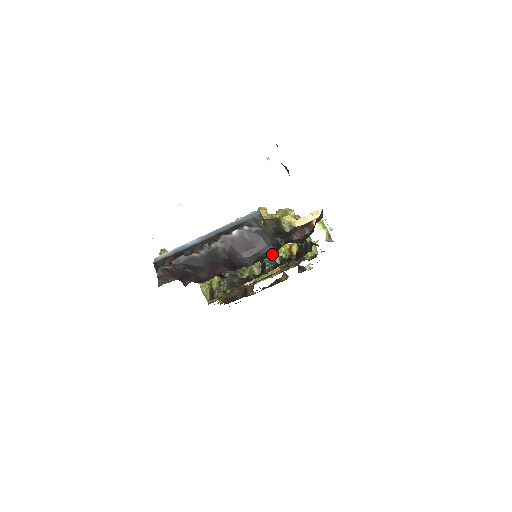
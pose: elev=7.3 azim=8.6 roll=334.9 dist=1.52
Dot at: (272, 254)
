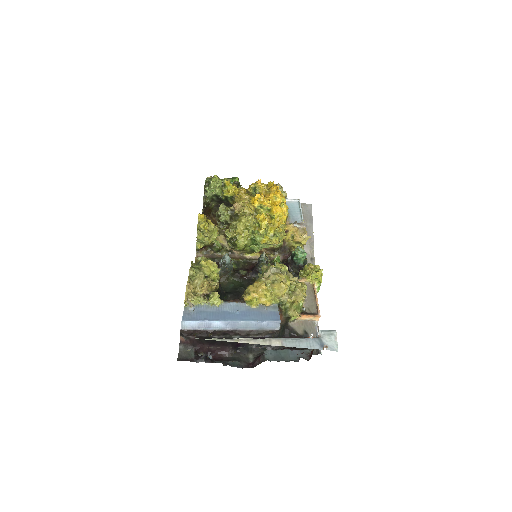
Dot at: (268, 346)
